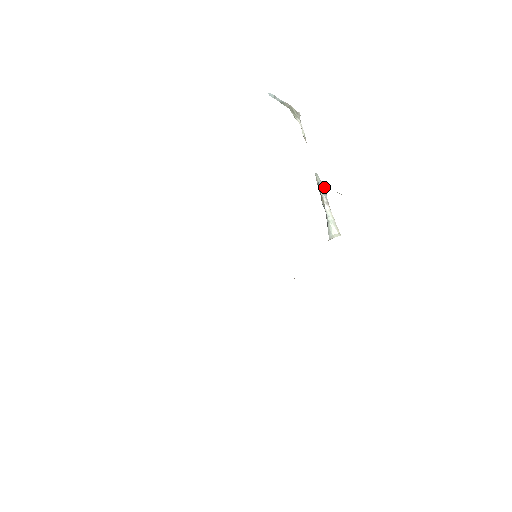
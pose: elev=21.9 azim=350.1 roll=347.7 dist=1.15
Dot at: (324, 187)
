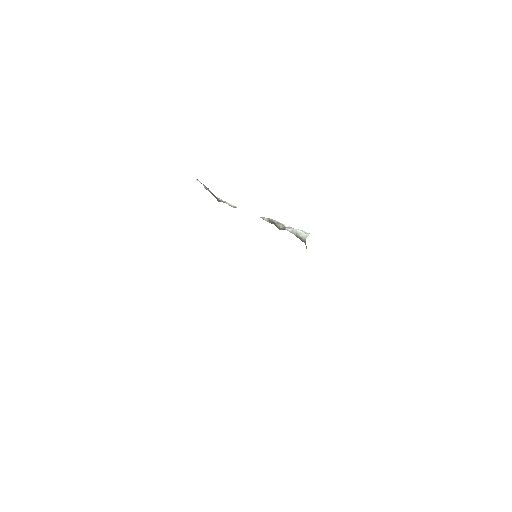
Dot at: occluded
